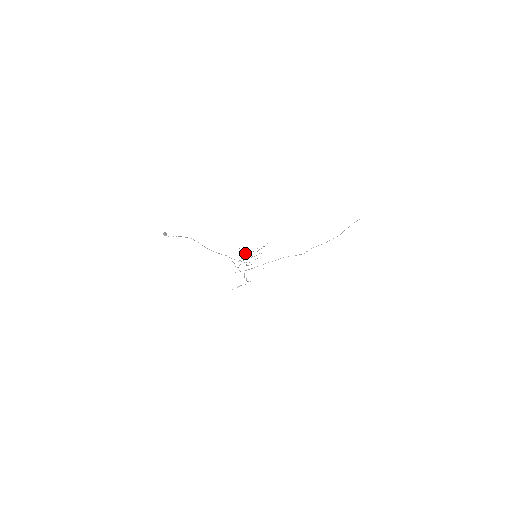
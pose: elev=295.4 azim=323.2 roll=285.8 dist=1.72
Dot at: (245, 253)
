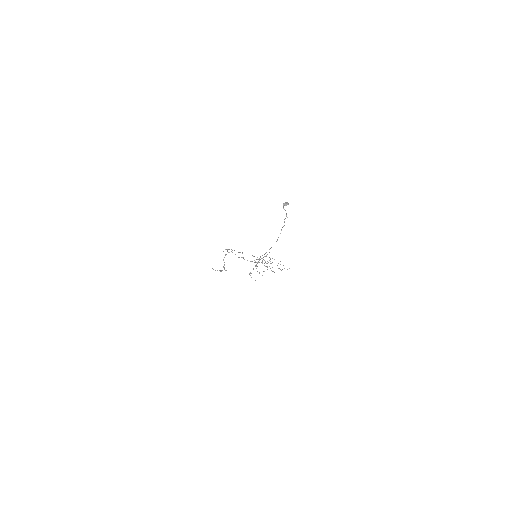
Dot at: occluded
